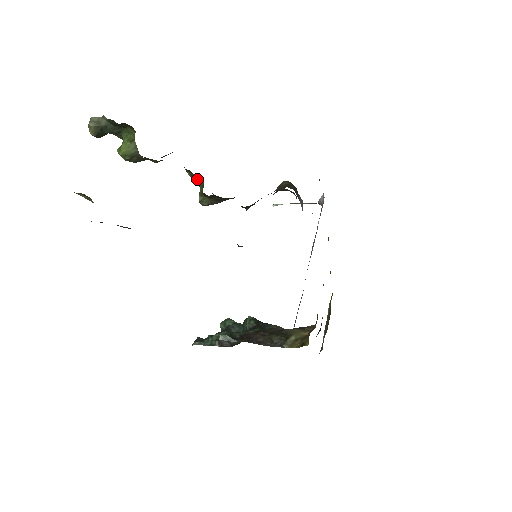
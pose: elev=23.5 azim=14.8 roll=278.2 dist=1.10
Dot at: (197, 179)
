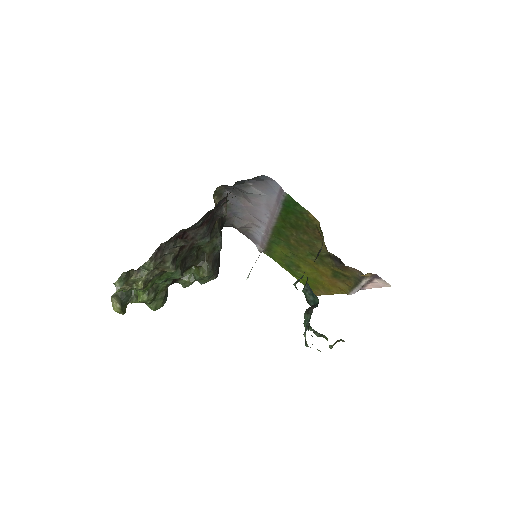
Dot at: (191, 276)
